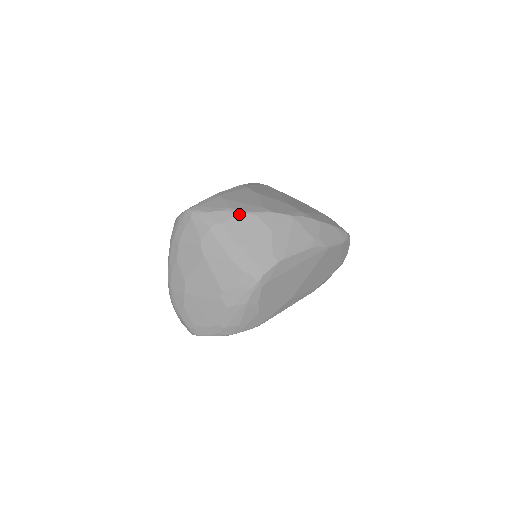
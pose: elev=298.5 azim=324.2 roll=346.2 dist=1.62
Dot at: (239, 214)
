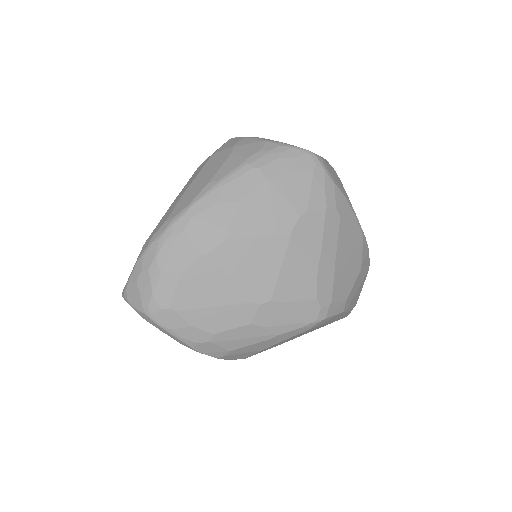
Dot at: (356, 220)
